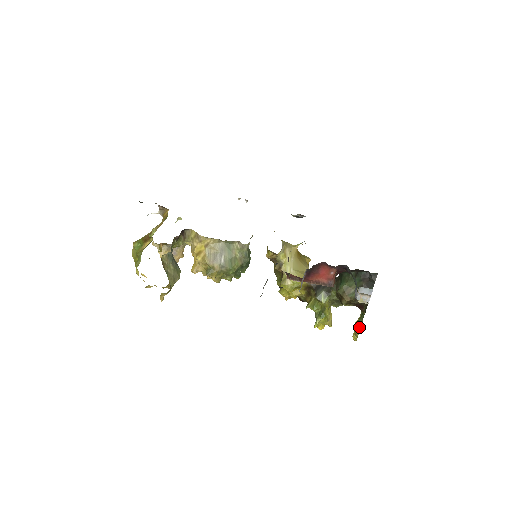
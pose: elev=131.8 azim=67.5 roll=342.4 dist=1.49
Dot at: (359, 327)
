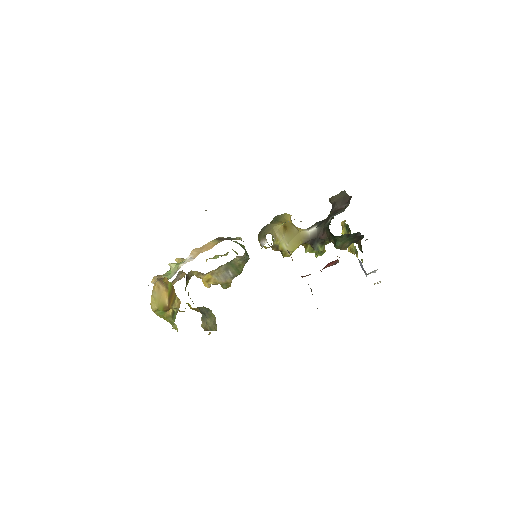
Dot at: (356, 254)
